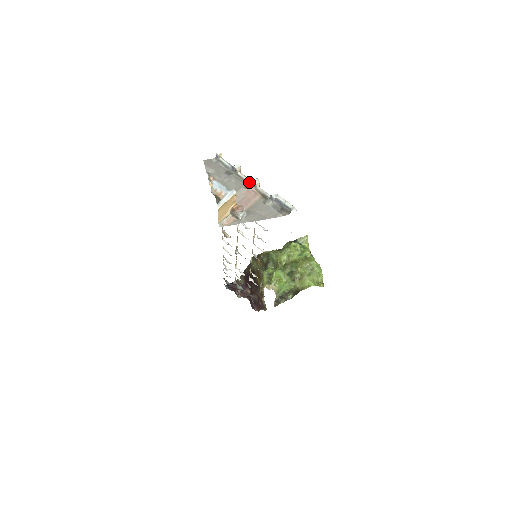
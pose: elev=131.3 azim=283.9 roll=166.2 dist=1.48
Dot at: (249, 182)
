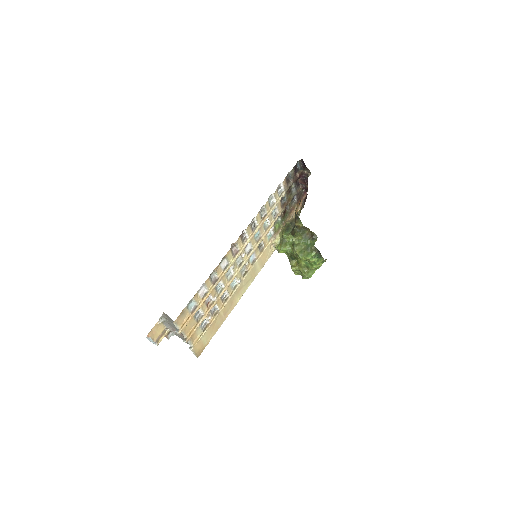
Dot at: (183, 336)
